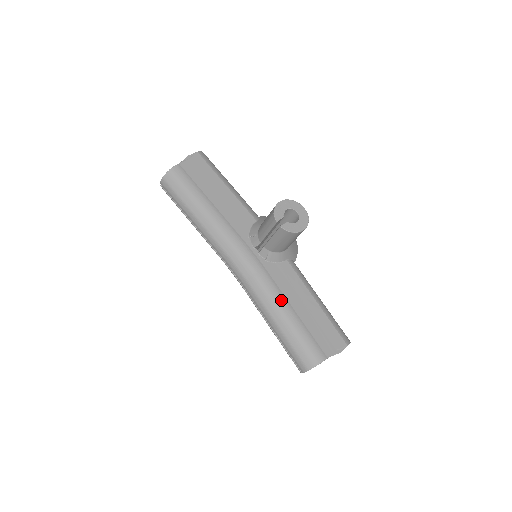
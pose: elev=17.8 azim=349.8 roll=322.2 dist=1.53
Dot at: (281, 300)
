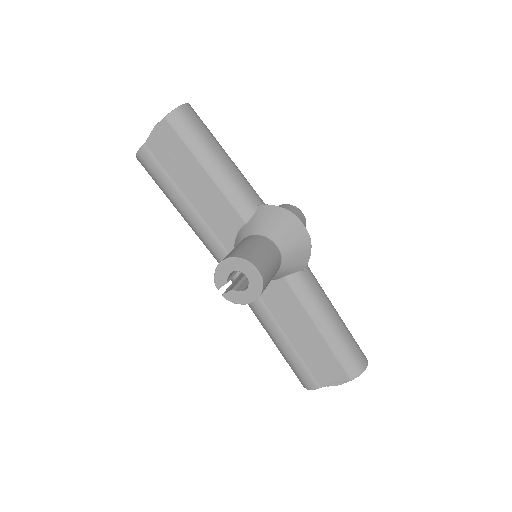
Dot at: (271, 324)
